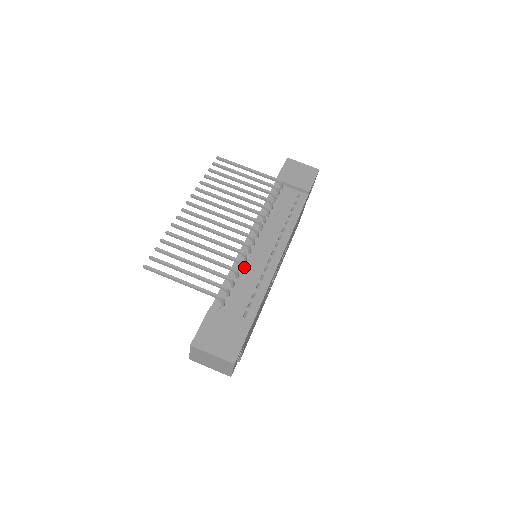
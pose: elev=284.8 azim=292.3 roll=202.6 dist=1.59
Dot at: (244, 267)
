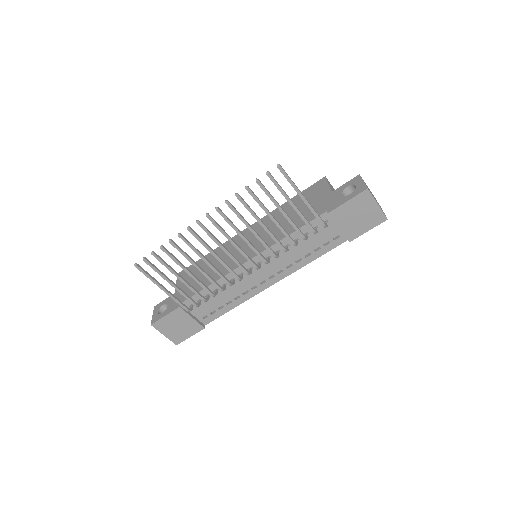
Dot at: (228, 285)
